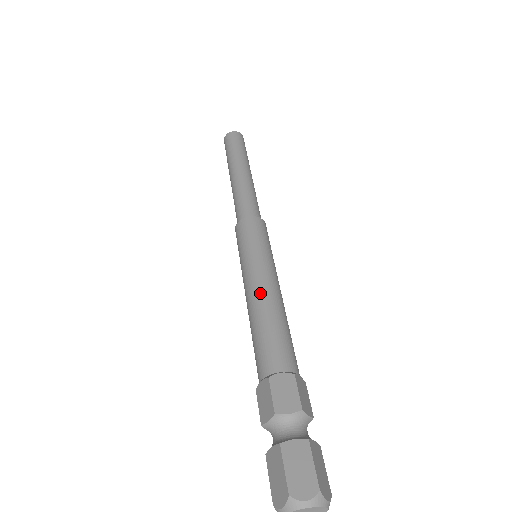
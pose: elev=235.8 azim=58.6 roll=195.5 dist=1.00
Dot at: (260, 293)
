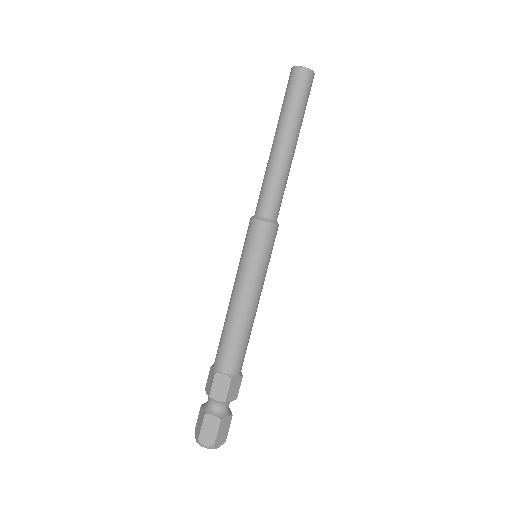
Dot at: (251, 310)
